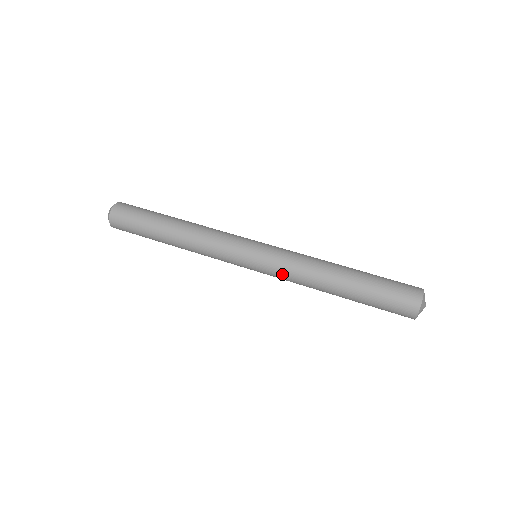
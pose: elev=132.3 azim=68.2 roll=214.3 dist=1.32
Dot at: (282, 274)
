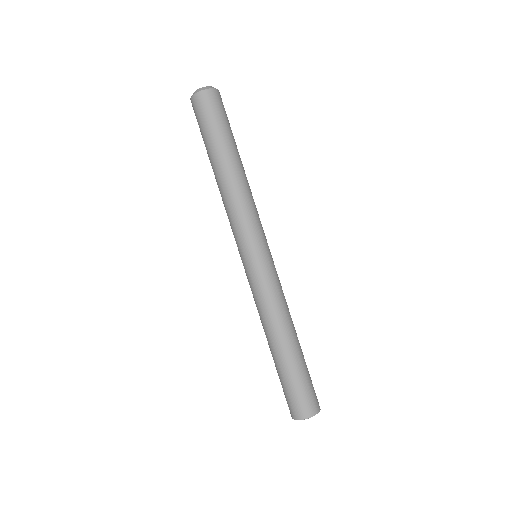
Dot at: (259, 291)
